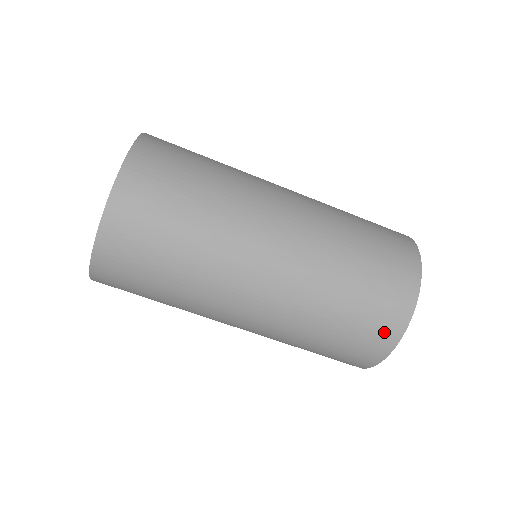
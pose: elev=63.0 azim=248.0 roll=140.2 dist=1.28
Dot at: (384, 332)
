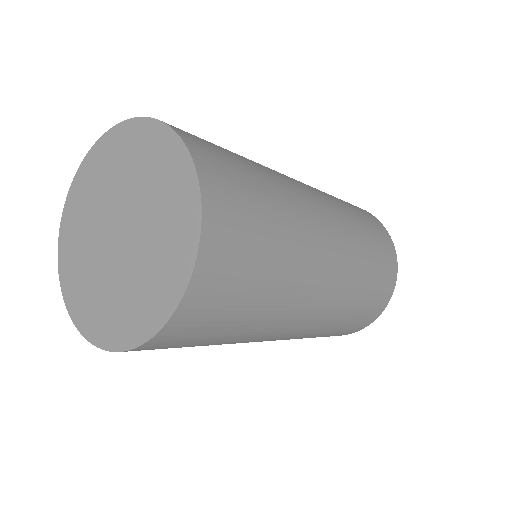
Dot at: occluded
